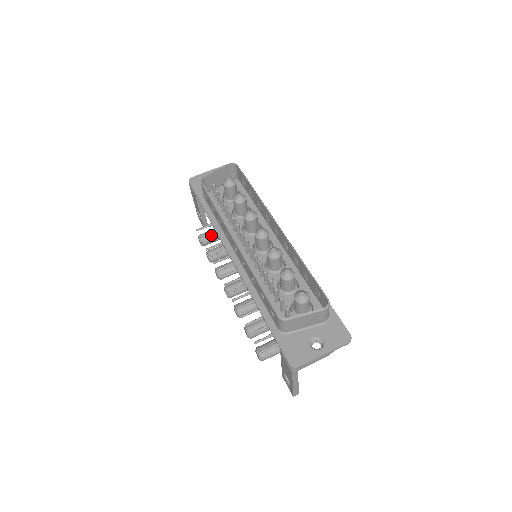
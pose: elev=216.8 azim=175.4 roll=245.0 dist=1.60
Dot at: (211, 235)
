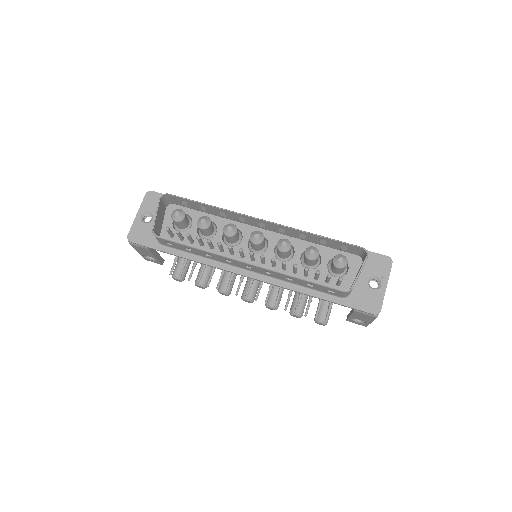
Dot at: occluded
